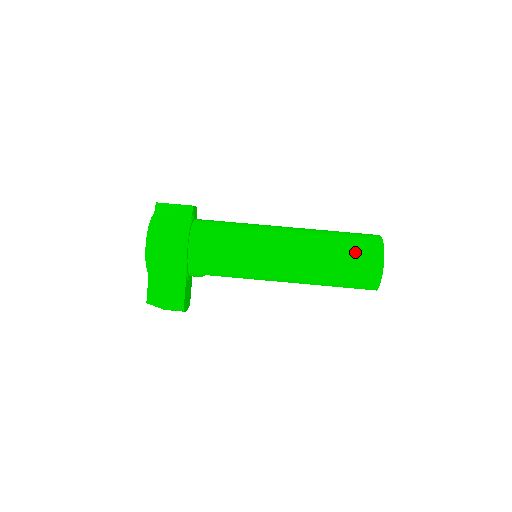
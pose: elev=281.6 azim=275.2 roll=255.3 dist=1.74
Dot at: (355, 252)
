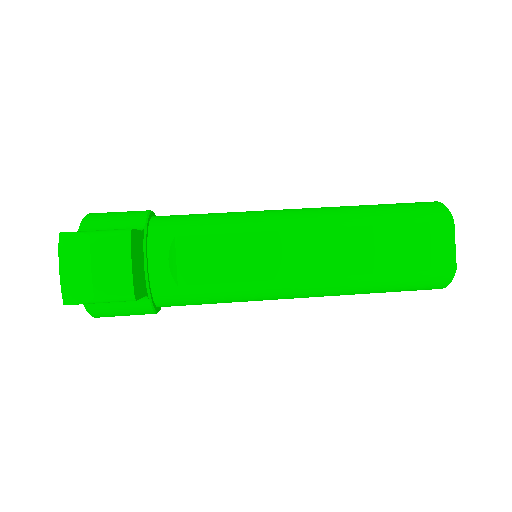
Dot at: occluded
